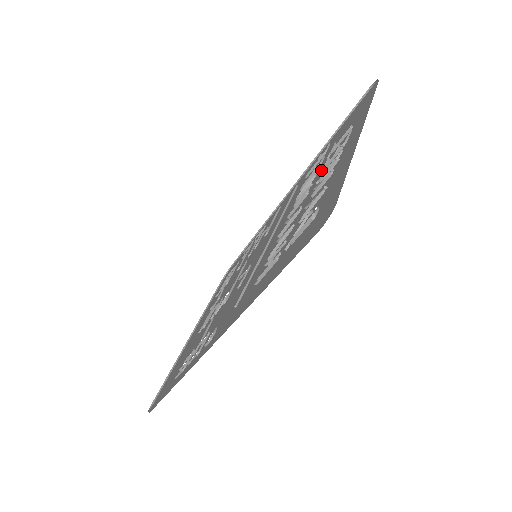
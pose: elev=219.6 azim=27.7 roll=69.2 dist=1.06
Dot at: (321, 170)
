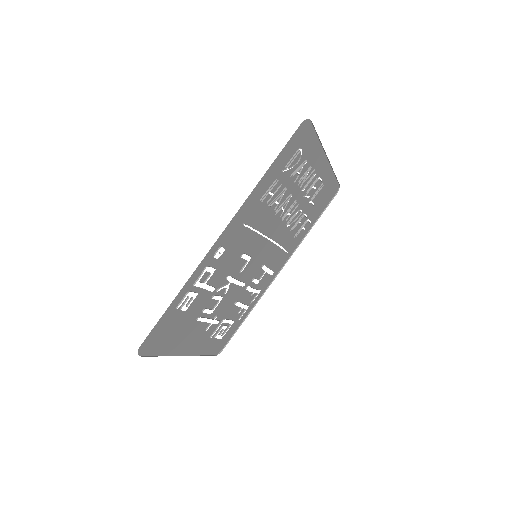
Dot at: (305, 195)
